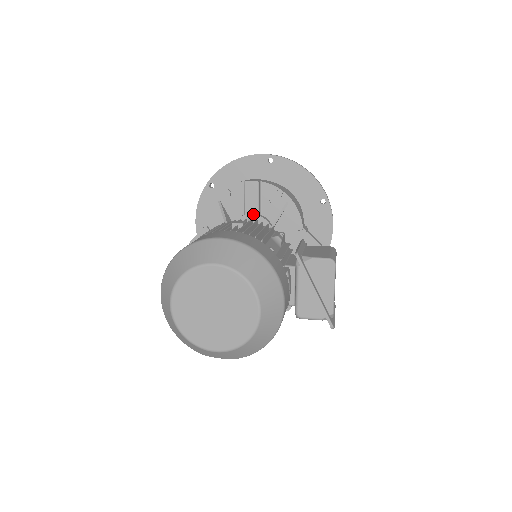
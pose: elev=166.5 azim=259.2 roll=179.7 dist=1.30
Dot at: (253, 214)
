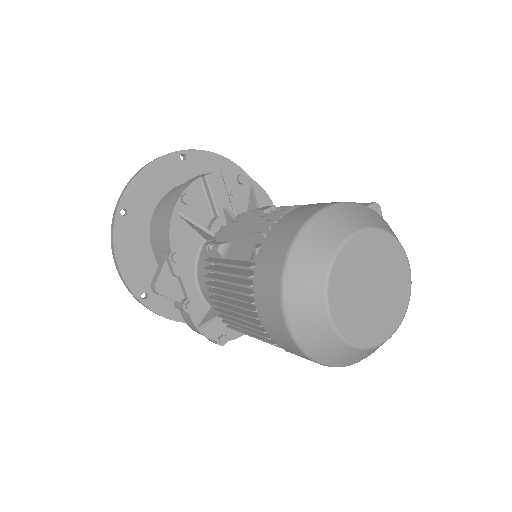
Dot at: (227, 211)
